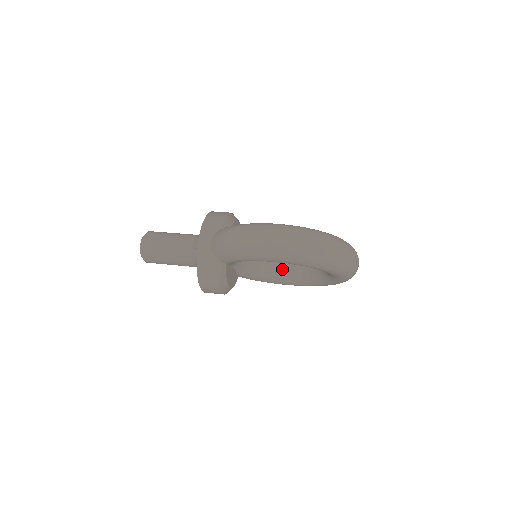
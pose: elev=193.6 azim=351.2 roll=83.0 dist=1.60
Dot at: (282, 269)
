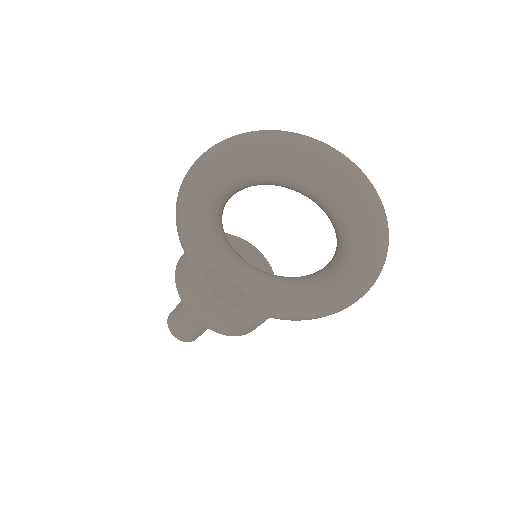
Dot at: (318, 276)
